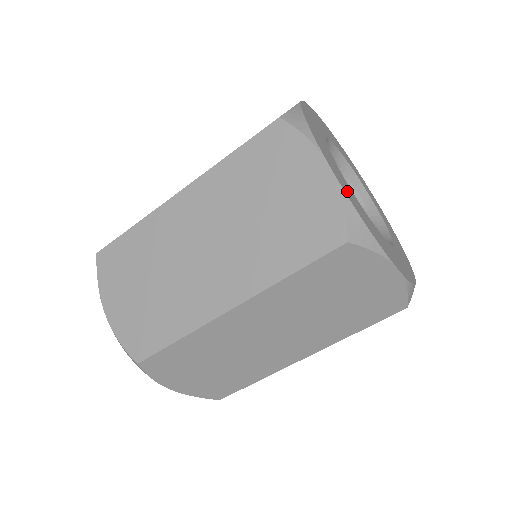
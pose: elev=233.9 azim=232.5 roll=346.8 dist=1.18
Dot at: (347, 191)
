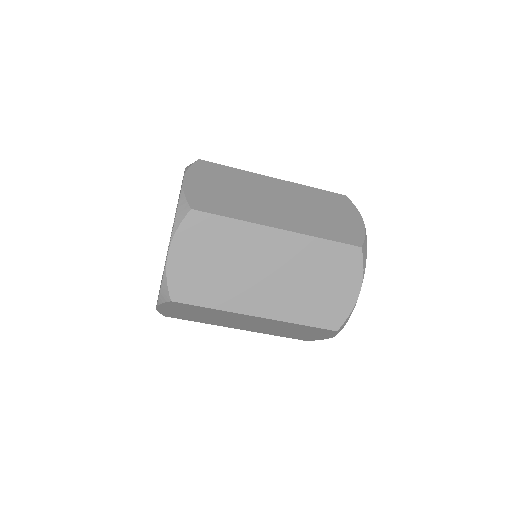
Dot at: occluded
